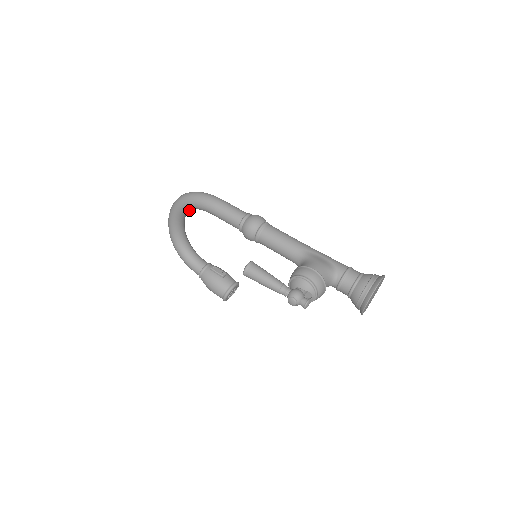
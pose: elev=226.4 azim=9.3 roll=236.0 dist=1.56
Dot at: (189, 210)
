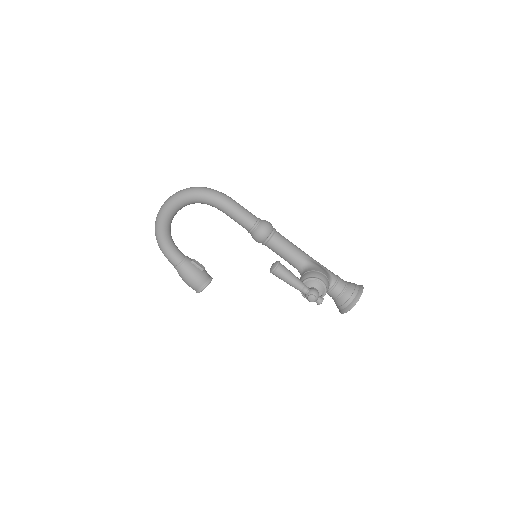
Dot at: (194, 203)
